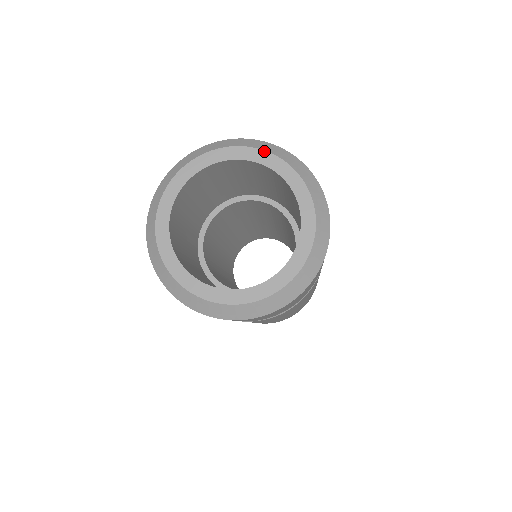
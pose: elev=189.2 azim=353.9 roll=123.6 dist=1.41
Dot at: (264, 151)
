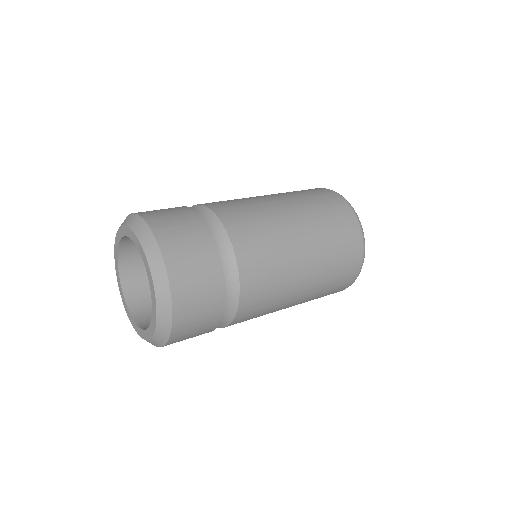
Dot at: (148, 265)
